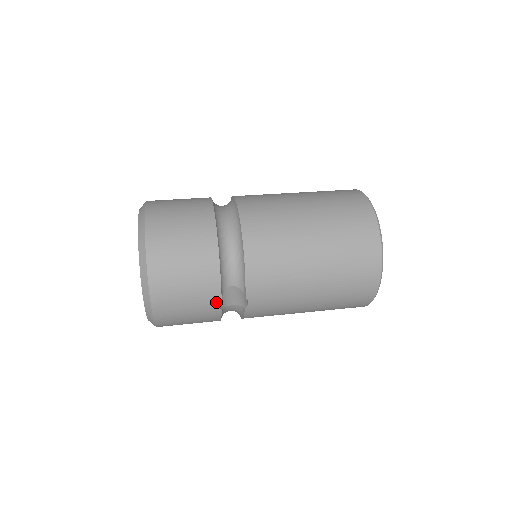
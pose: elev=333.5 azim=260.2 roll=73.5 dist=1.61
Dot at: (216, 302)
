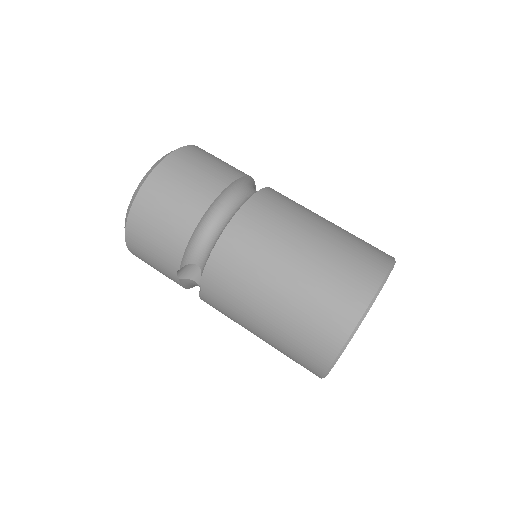
Dot at: (175, 268)
